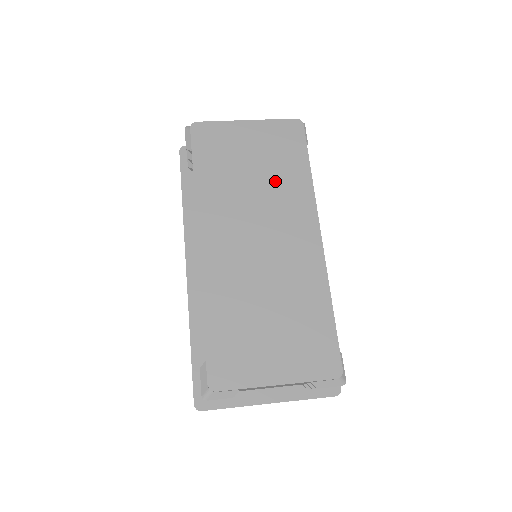
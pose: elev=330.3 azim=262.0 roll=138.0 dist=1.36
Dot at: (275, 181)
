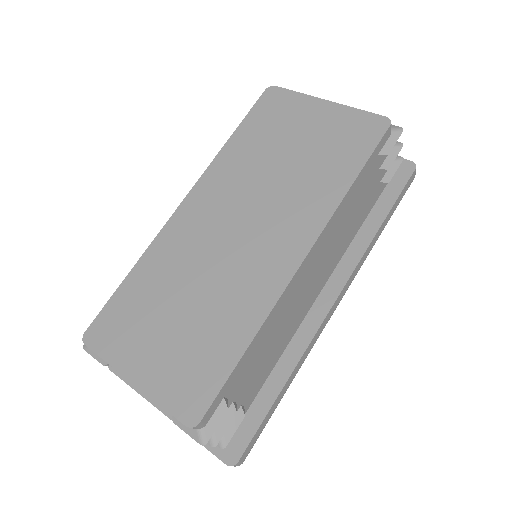
Dot at: (303, 175)
